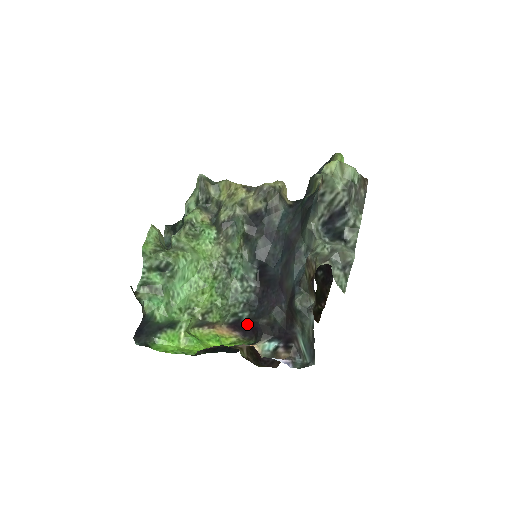
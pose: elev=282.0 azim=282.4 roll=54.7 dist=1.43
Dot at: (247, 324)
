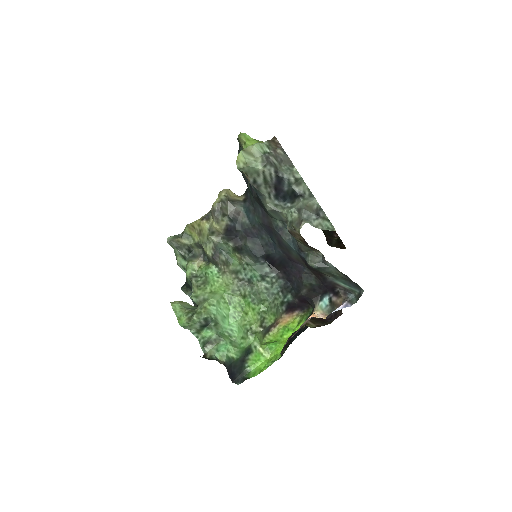
Dot at: (296, 301)
